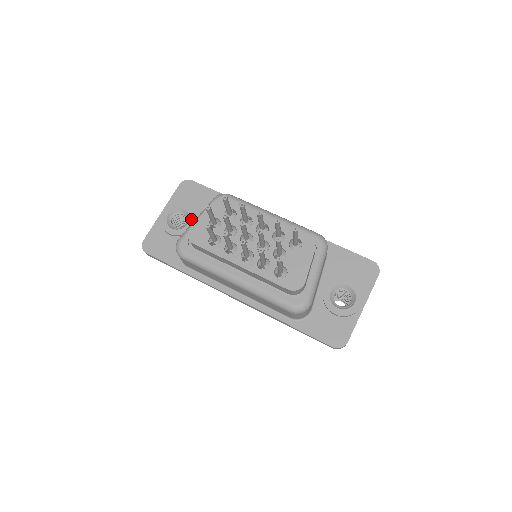
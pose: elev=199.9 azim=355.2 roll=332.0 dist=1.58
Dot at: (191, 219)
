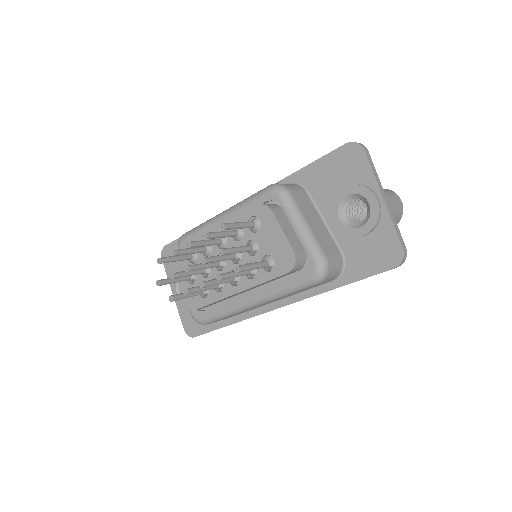
Dot at: occluded
